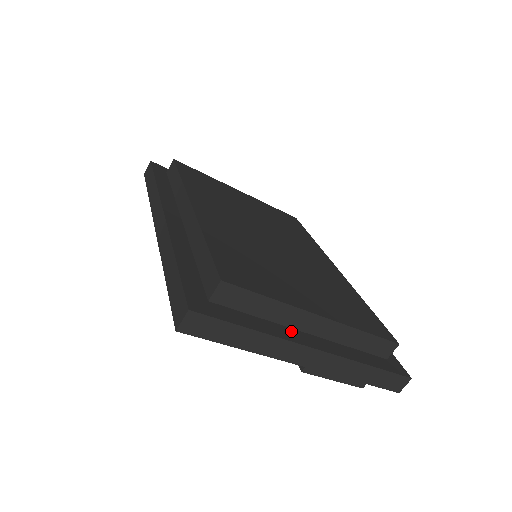
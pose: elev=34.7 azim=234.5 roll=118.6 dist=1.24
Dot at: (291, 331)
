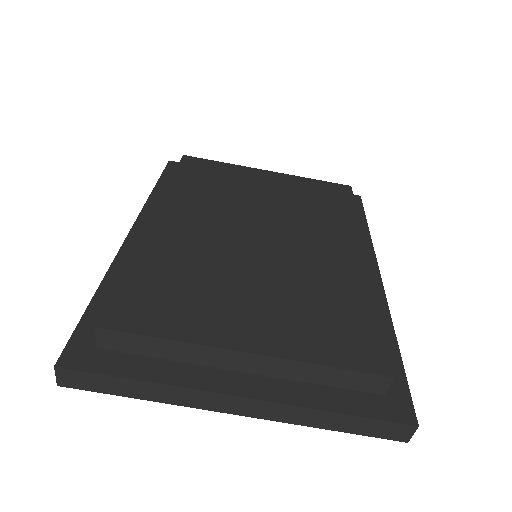
Dot at: (210, 373)
